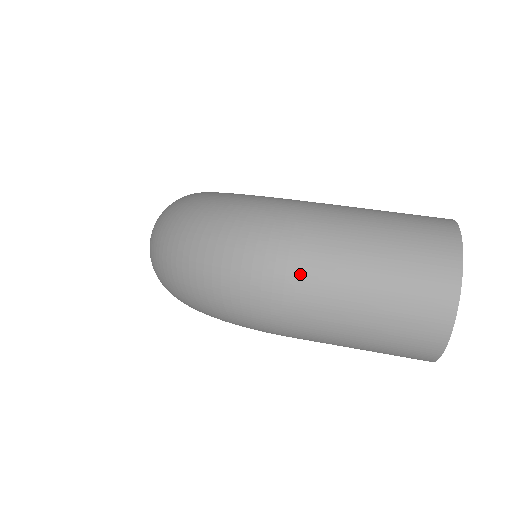
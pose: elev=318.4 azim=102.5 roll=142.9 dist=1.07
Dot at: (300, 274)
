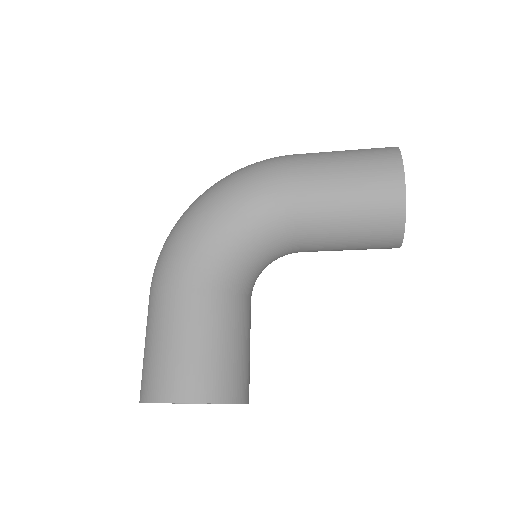
Dot at: occluded
